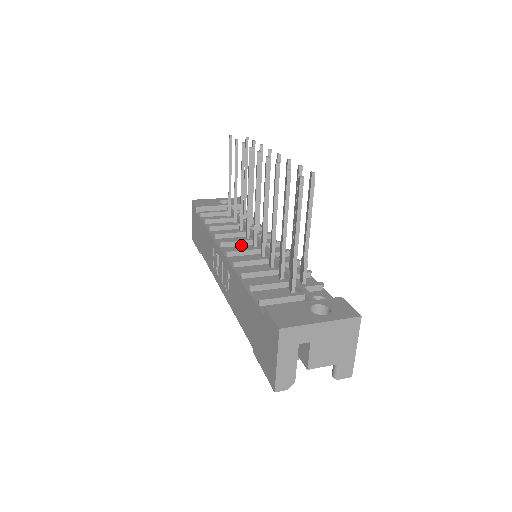
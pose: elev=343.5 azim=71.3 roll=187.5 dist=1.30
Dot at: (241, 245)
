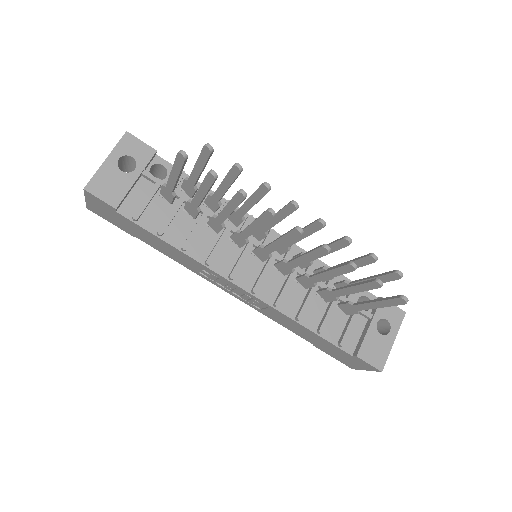
Dot at: (243, 260)
